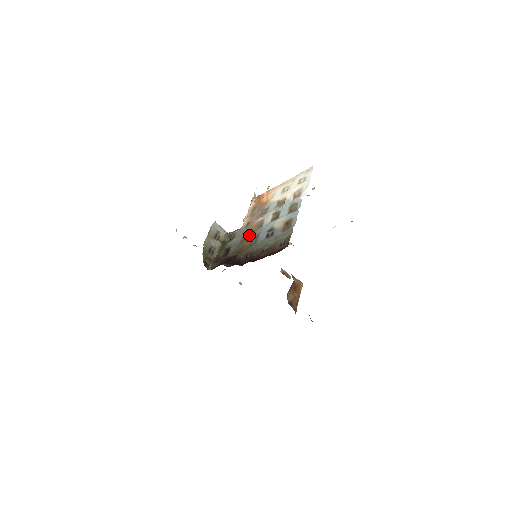
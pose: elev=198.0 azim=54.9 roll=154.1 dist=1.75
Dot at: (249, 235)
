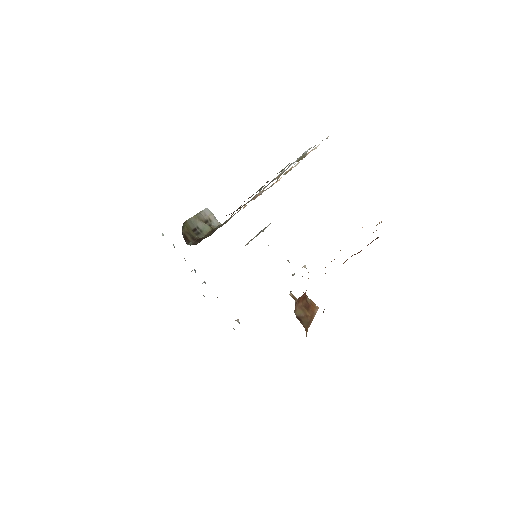
Dot at: occluded
